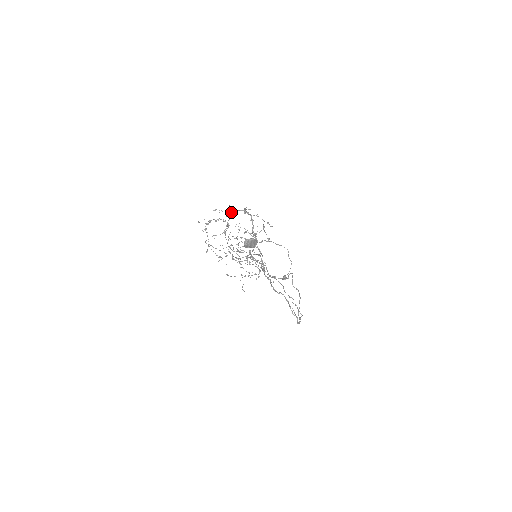
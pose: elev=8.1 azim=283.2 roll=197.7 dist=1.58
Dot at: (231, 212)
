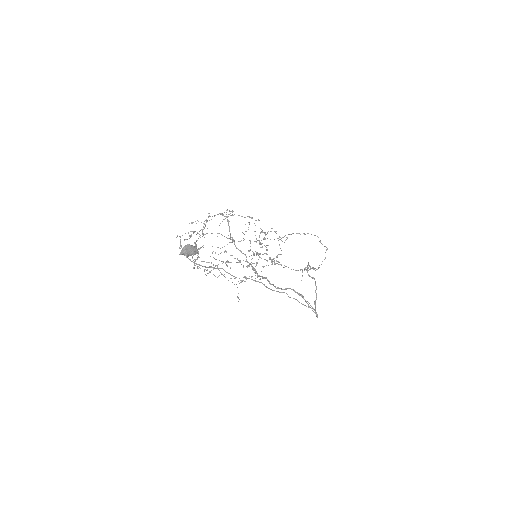
Dot at: (209, 220)
